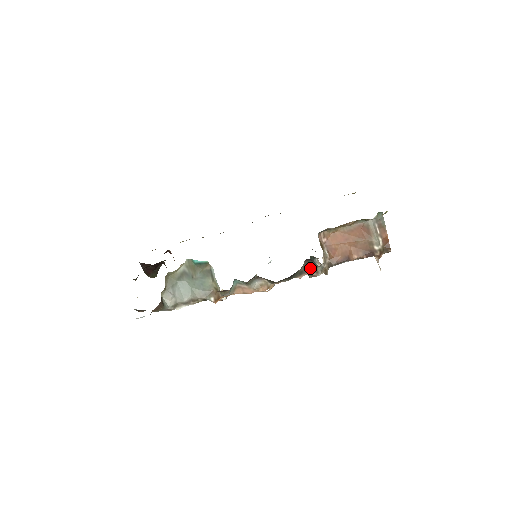
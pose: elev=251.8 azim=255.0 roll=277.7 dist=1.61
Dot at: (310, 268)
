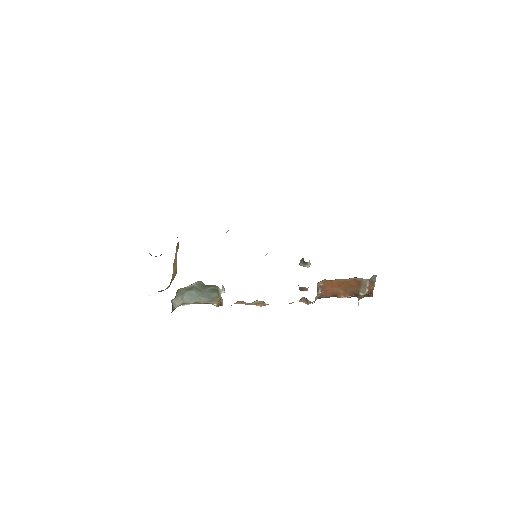
Dot at: (303, 298)
